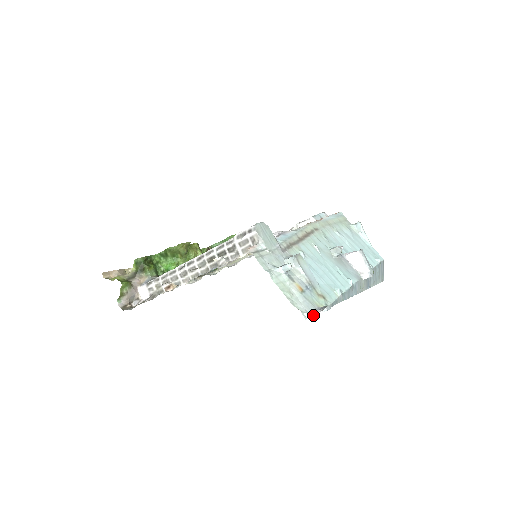
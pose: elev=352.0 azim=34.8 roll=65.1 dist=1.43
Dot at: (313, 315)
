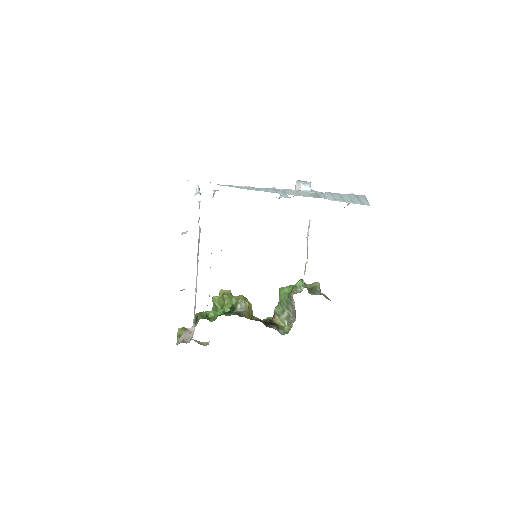
Dot at: occluded
